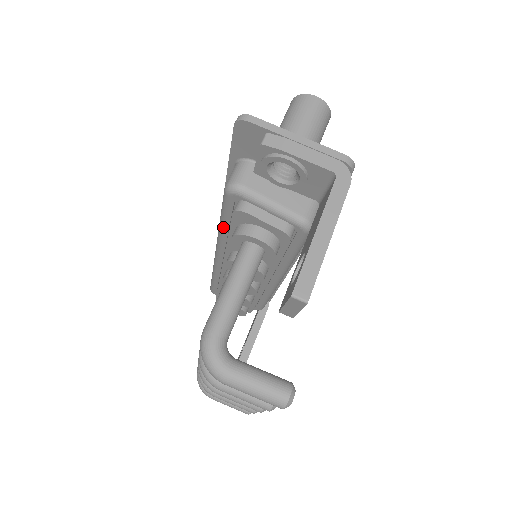
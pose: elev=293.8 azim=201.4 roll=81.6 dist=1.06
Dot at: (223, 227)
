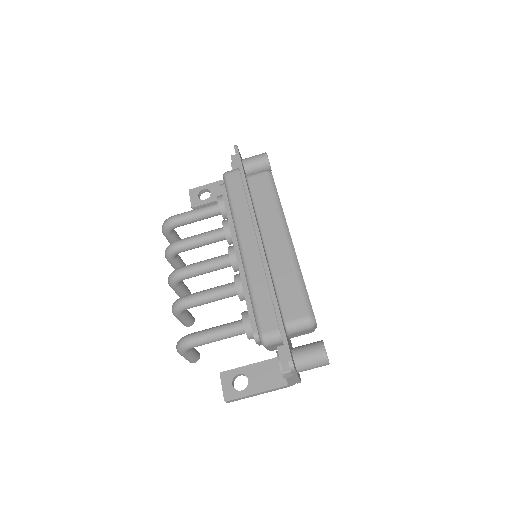
Dot at: (250, 296)
